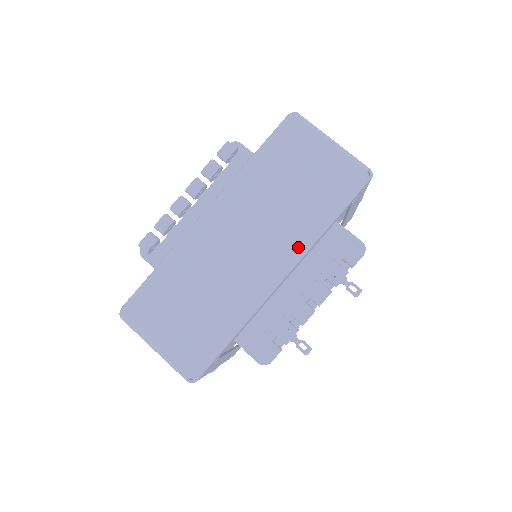
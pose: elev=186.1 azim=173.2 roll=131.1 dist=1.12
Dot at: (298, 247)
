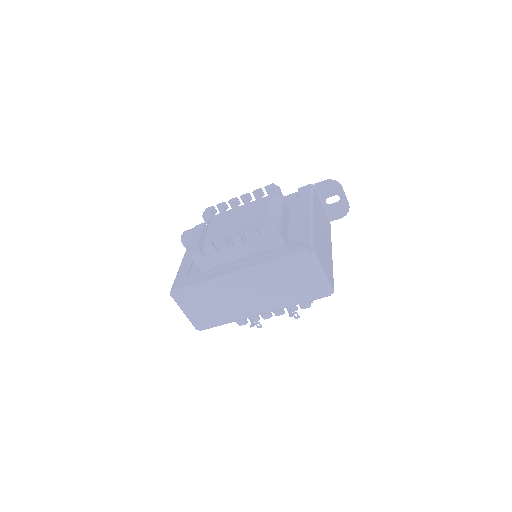
Dot at: (277, 307)
